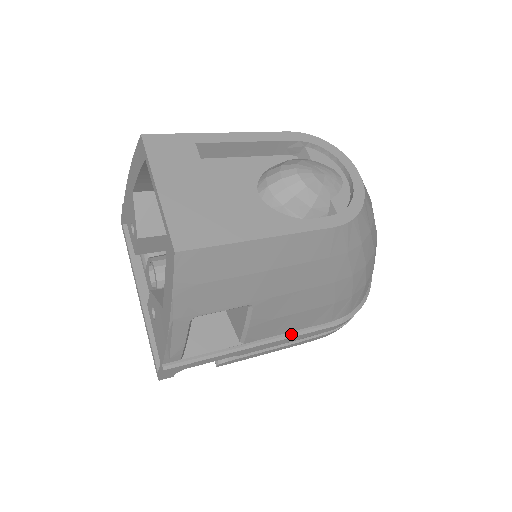
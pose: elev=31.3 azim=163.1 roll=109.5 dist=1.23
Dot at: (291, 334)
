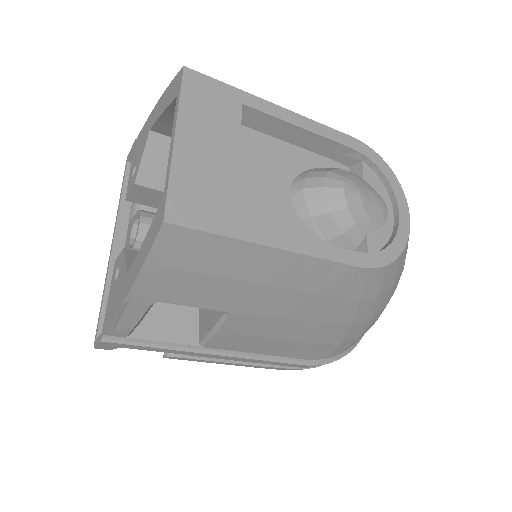
Dot at: (258, 356)
